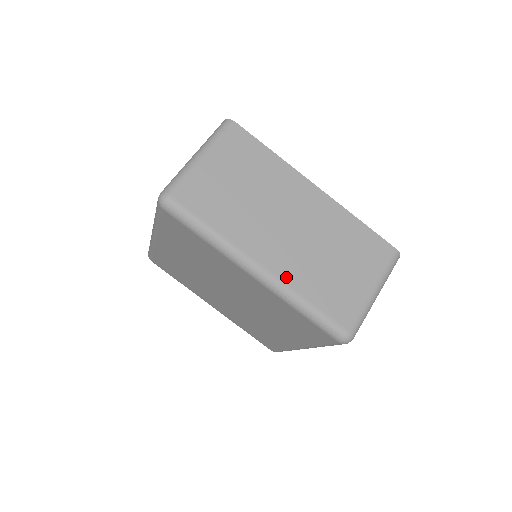
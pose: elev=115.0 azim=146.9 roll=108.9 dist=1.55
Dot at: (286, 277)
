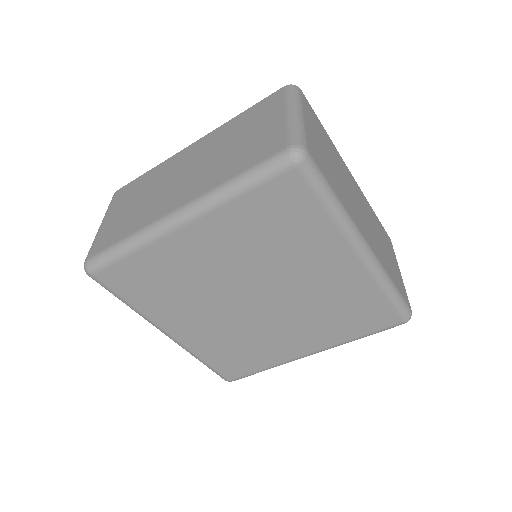
Dot at: (378, 256)
